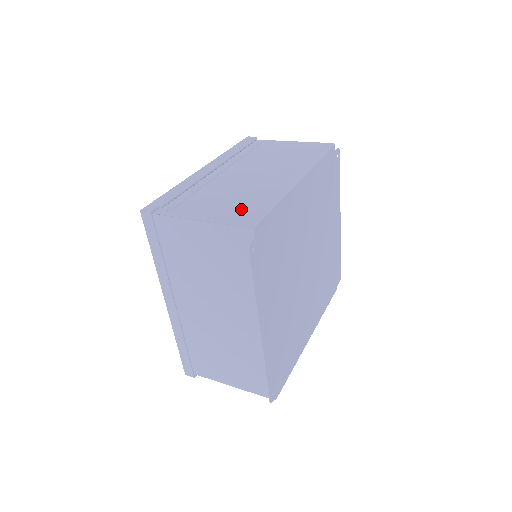
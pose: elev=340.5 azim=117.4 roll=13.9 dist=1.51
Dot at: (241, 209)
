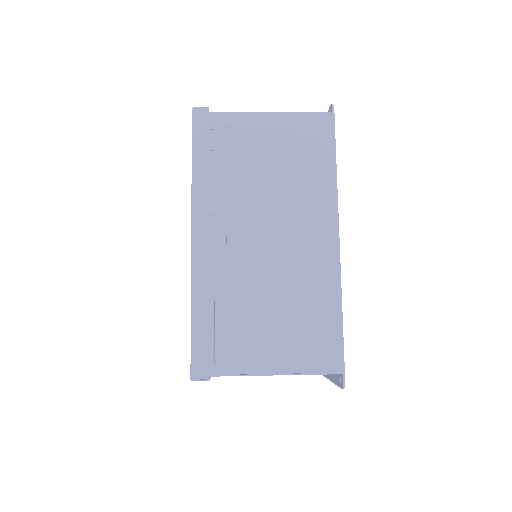
Dot at: (310, 338)
